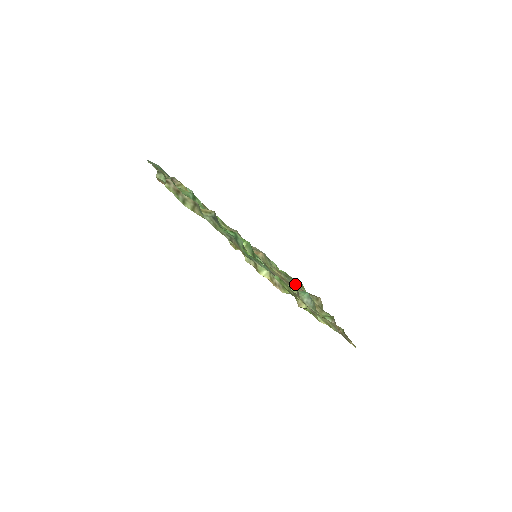
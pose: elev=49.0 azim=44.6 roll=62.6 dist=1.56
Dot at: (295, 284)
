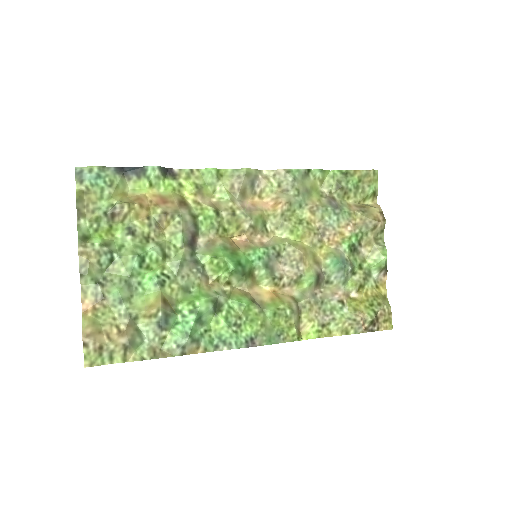
Dot at: (340, 217)
